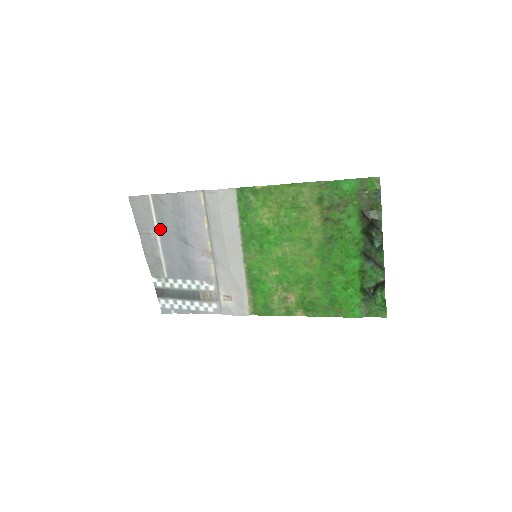
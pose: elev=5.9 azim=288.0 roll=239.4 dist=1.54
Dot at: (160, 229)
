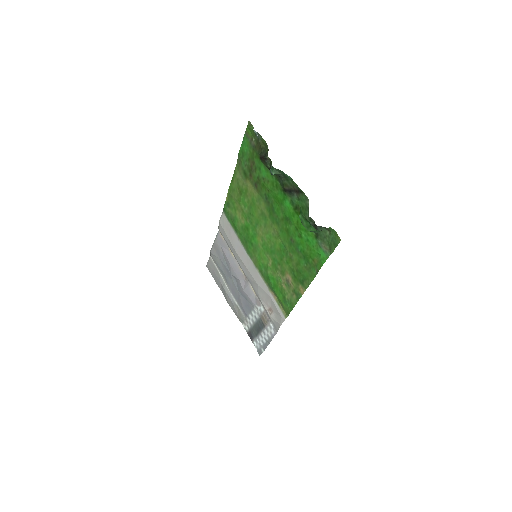
Dot at: (224, 278)
